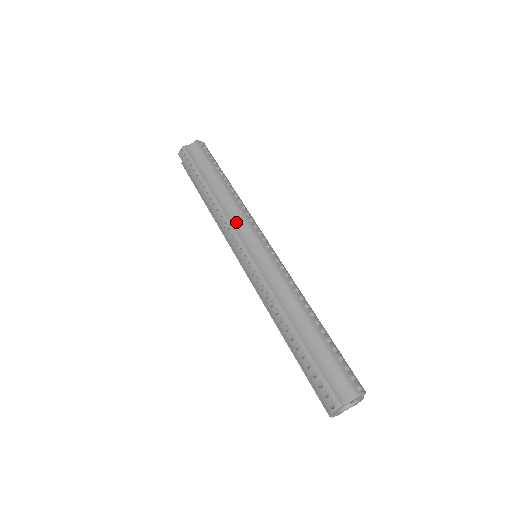
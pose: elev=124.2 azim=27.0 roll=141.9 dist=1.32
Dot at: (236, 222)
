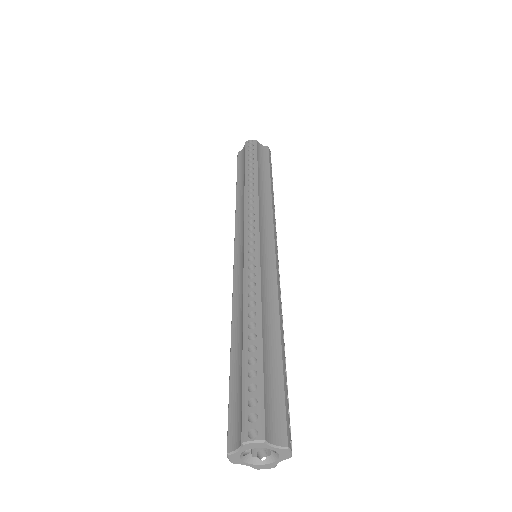
Dot at: (240, 222)
